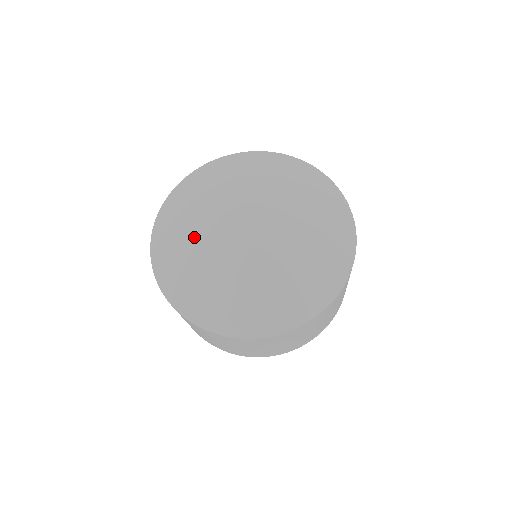
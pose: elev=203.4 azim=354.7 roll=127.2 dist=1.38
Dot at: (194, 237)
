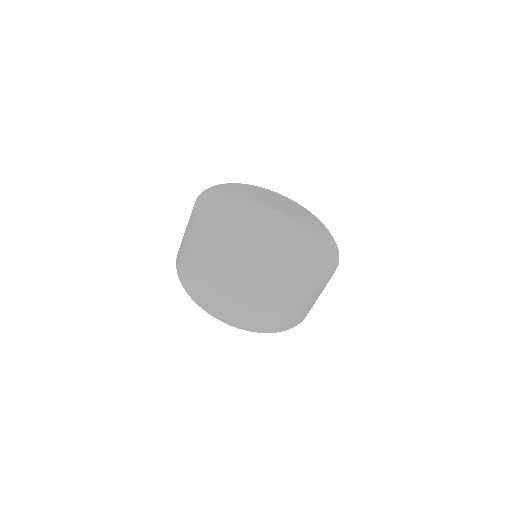
Dot at: (237, 219)
